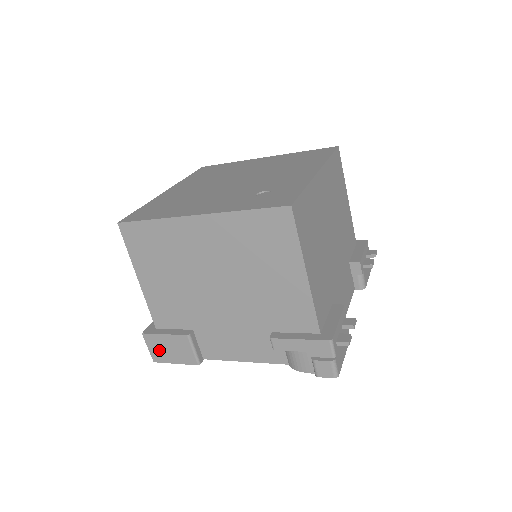
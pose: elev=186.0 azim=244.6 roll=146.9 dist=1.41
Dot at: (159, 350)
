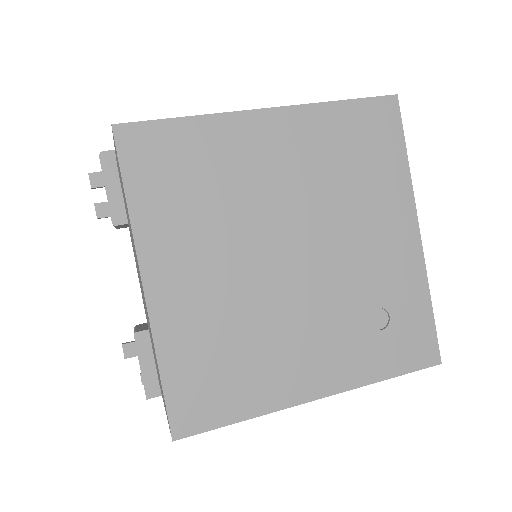
Dot at: occluded
